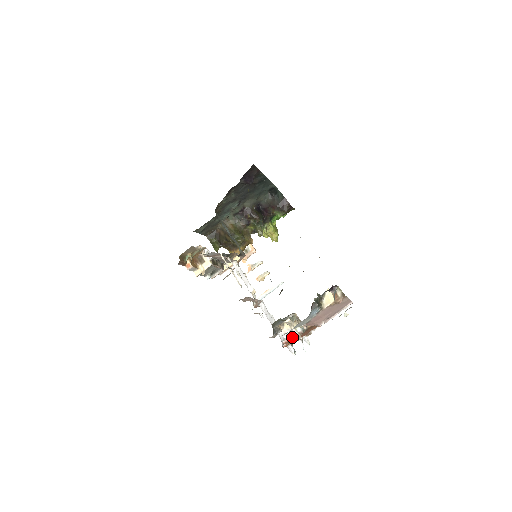
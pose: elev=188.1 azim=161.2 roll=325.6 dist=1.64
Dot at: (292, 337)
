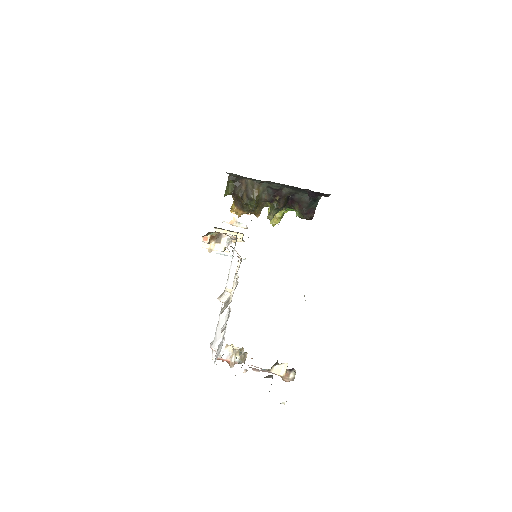
Dot at: (227, 360)
